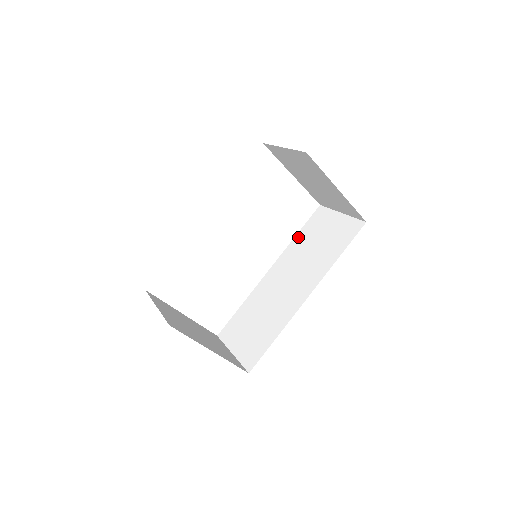
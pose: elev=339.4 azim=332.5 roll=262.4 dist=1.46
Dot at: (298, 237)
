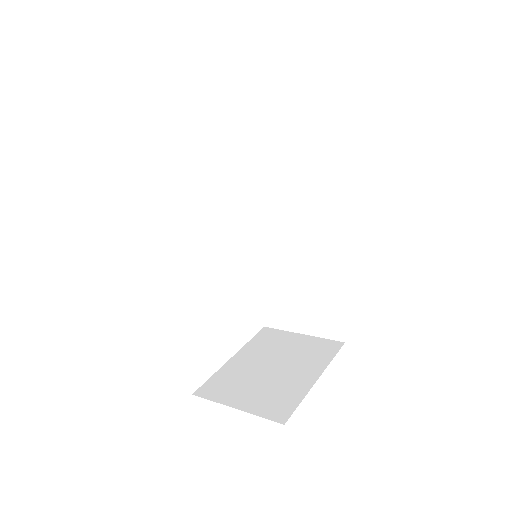
Dot at: (246, 173)
